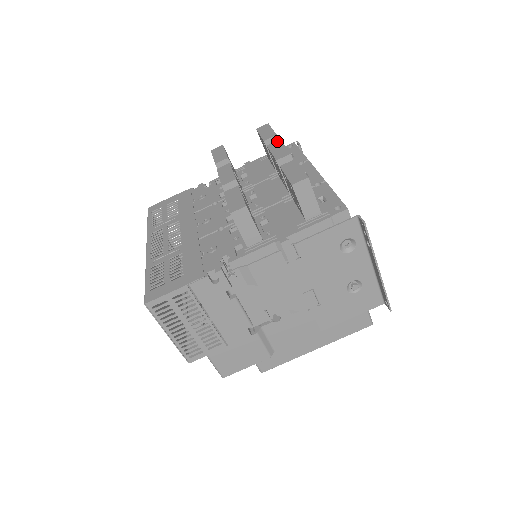
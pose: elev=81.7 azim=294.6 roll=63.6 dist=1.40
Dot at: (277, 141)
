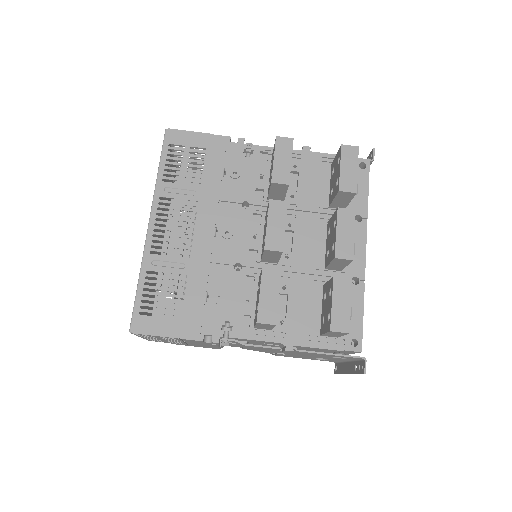
Dot at: (351, 211)
